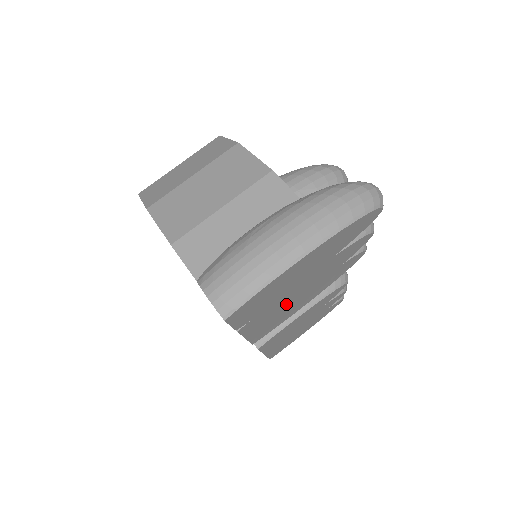
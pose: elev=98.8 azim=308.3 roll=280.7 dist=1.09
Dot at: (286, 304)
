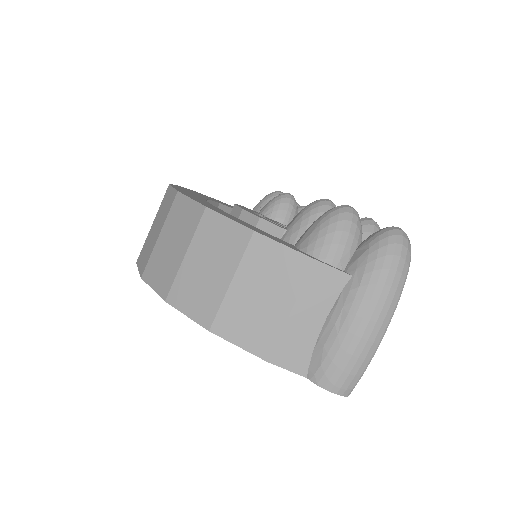
Dot at: occluded
